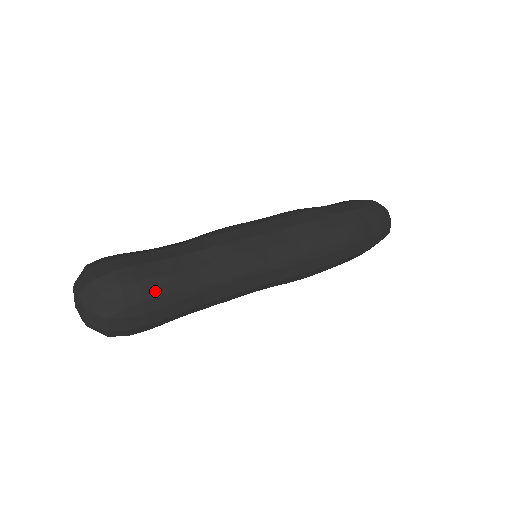
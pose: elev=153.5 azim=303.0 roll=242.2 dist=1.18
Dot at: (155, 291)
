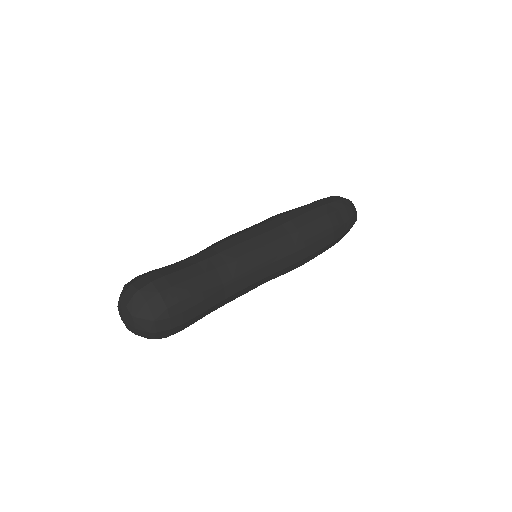
Dot at: (187, 292)
